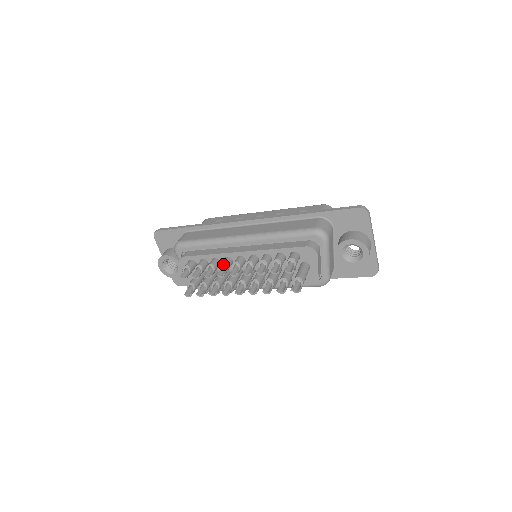
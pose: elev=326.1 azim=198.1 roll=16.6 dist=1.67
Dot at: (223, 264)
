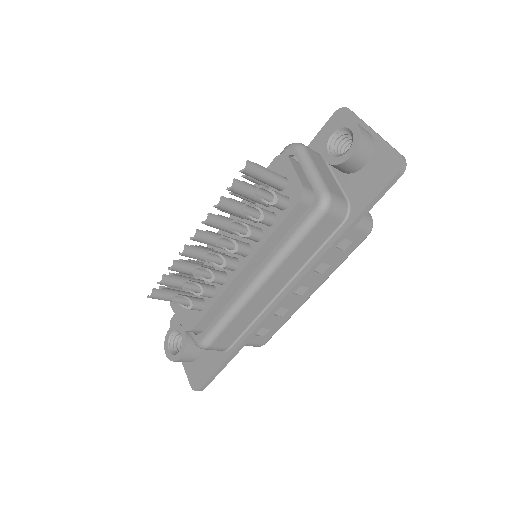
Dot at: occluded
